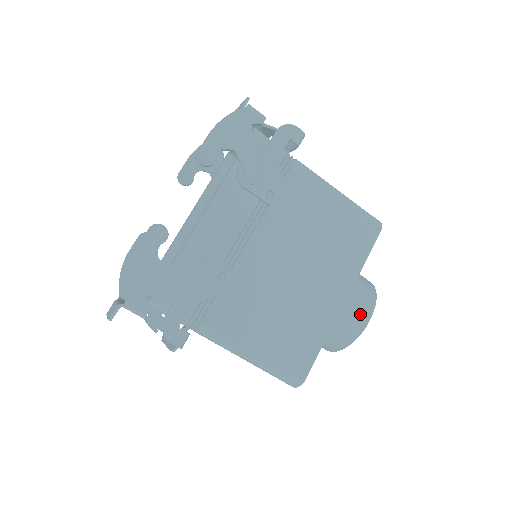
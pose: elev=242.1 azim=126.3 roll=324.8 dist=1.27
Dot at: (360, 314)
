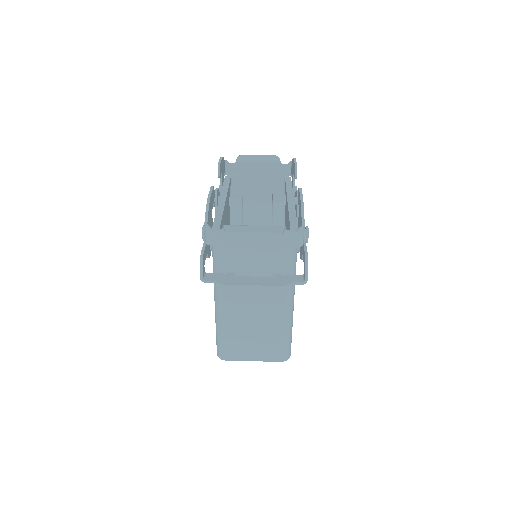
Dot at: occluded
